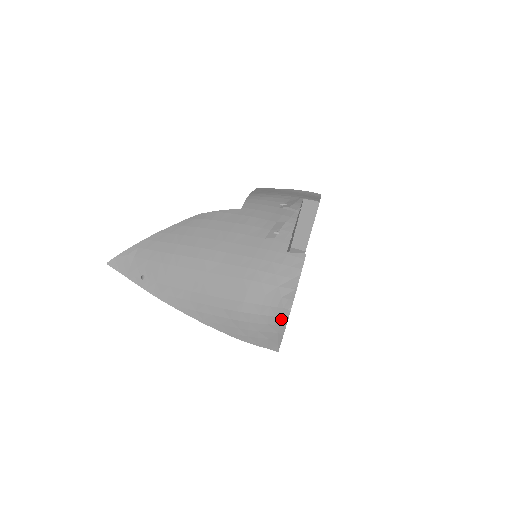
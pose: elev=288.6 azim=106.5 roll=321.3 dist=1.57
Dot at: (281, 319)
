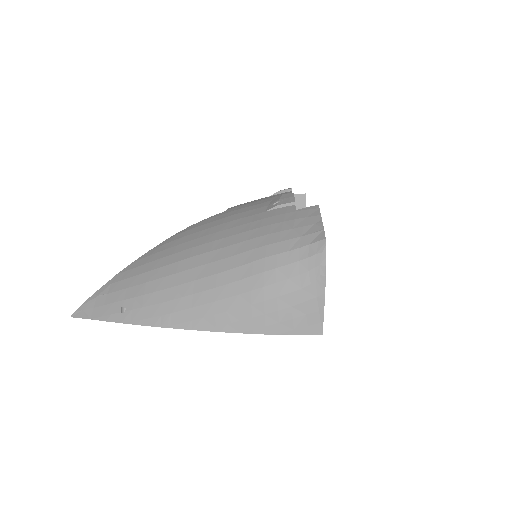
Dot at: (317, 271)
